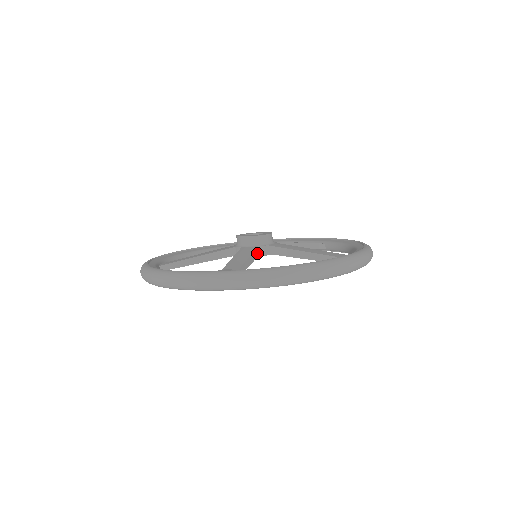
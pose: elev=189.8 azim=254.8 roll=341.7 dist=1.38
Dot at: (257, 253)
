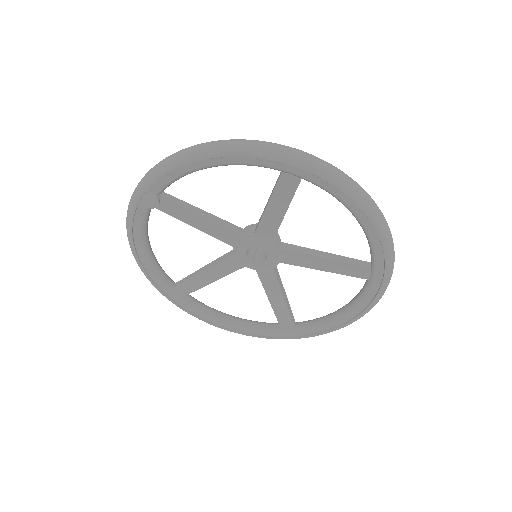
Dot at: (238, 231)
